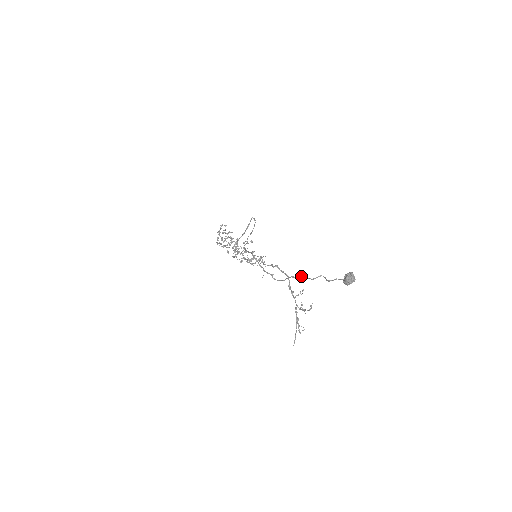
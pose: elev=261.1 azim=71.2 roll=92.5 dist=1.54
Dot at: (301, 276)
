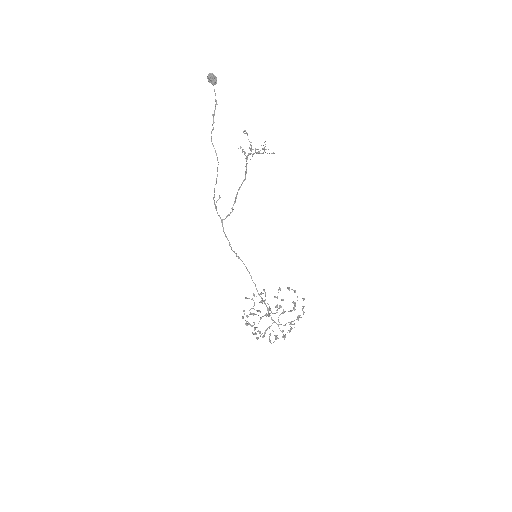
Dot at: occluded
